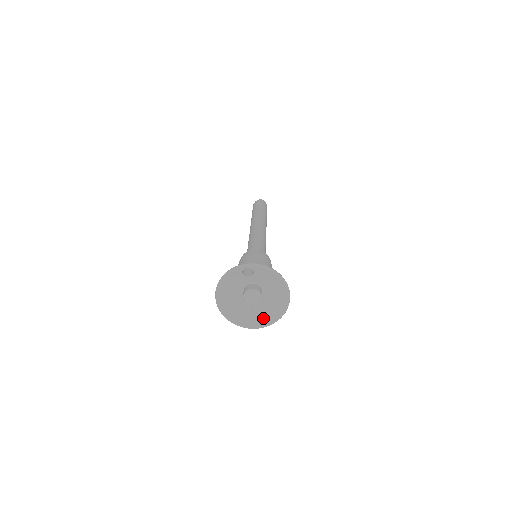
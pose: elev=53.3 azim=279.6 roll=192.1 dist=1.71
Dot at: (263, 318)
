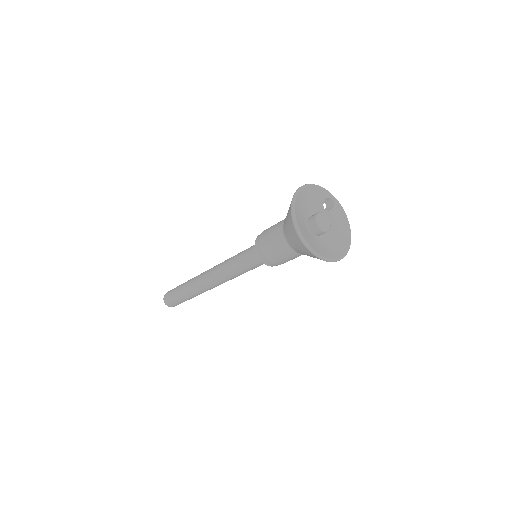
Dot at: (317, 248)
